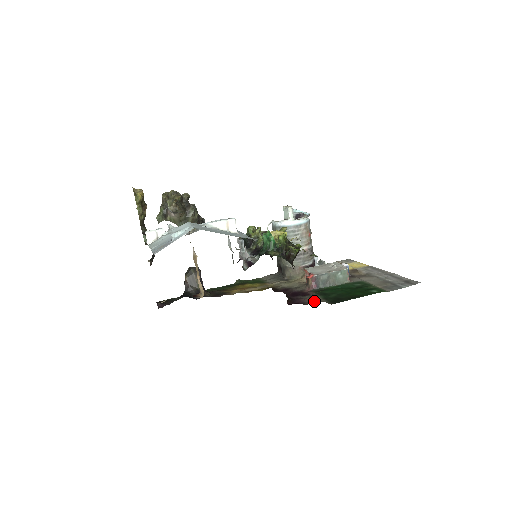
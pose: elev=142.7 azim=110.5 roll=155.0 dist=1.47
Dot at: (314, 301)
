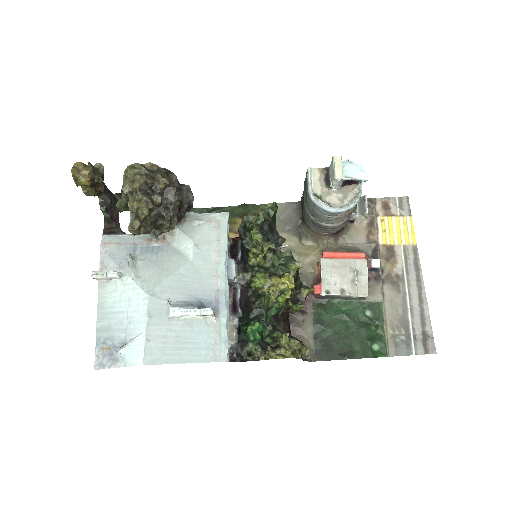
Dot at: (301, 340)
